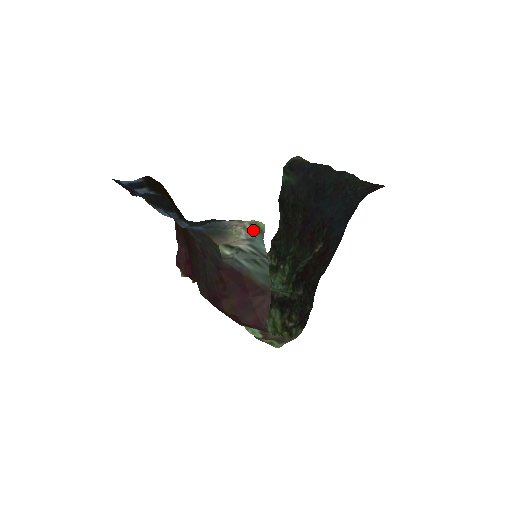
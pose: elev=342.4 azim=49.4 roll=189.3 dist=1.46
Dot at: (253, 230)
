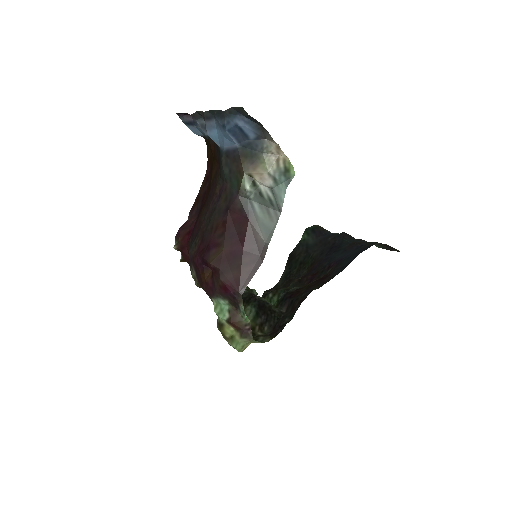
Dot at: (283, 171)
